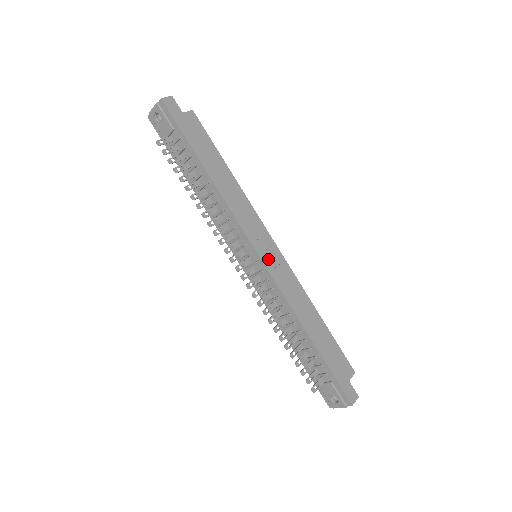
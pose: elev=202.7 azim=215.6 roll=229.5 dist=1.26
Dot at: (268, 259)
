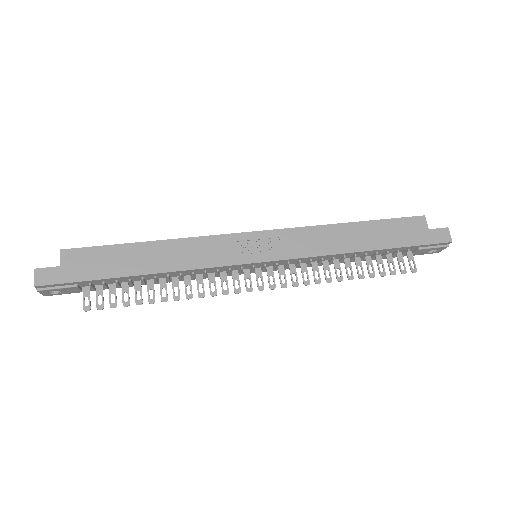
Dot at: (268, 252)
